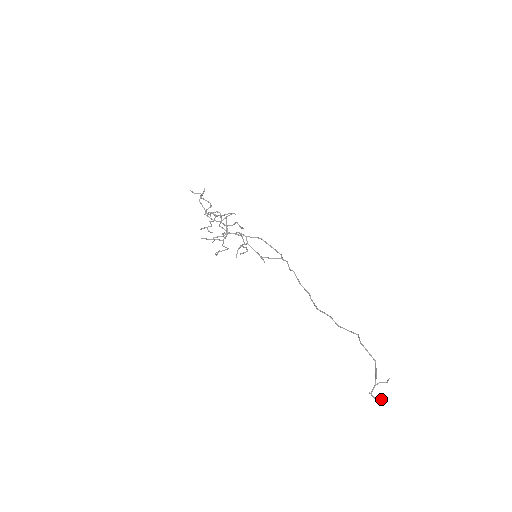
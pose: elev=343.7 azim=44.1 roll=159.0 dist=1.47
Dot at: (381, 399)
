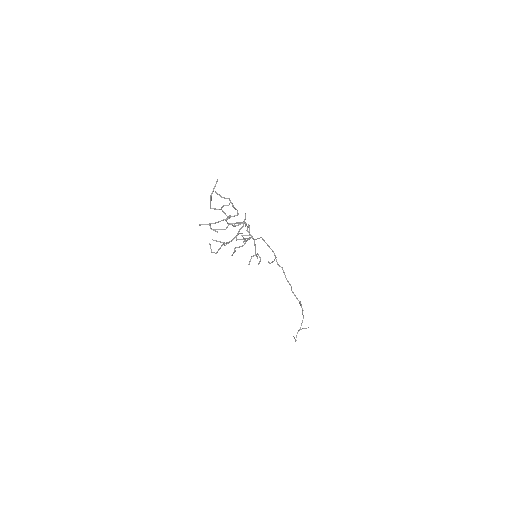
Dot at: occluded
